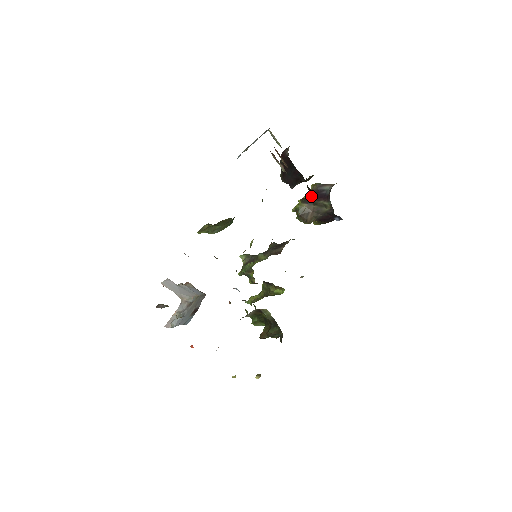
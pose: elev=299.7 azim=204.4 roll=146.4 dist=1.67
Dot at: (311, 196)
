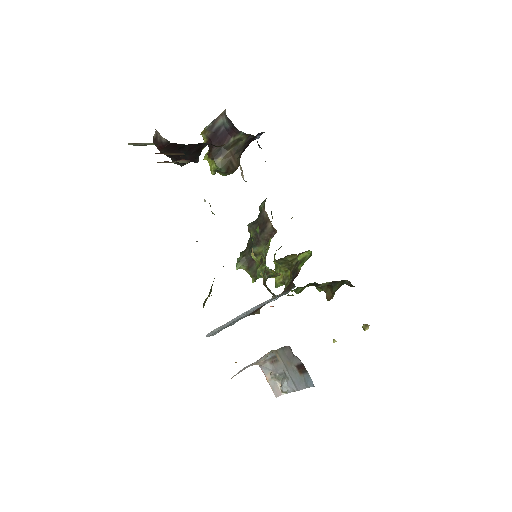
Dot at: occluded
